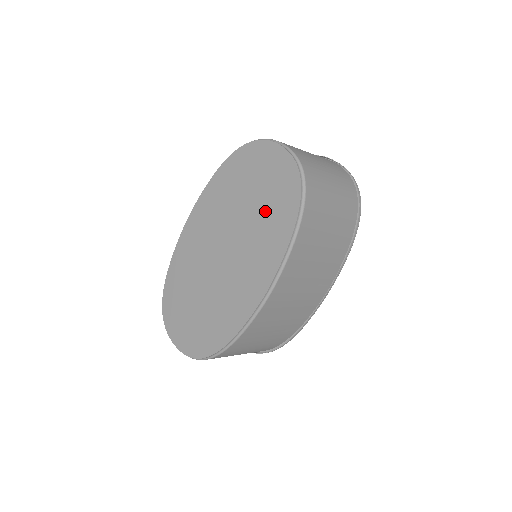
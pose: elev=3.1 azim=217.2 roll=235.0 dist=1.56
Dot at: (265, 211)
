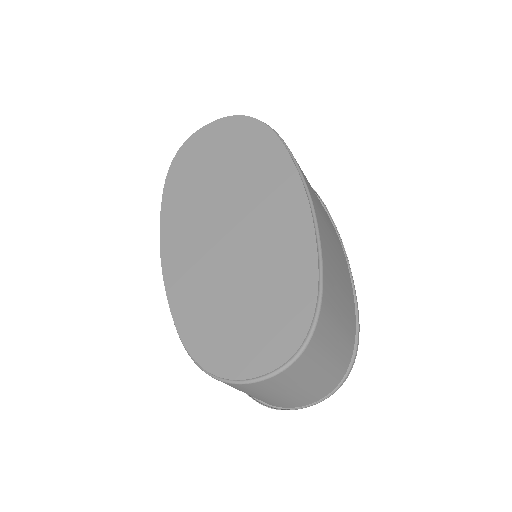
Dot at: (242, 161)
